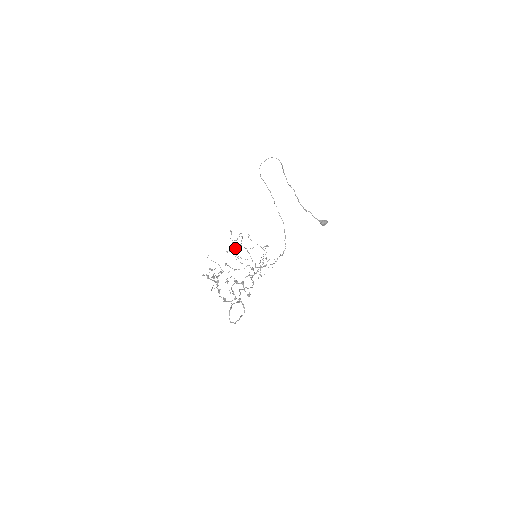
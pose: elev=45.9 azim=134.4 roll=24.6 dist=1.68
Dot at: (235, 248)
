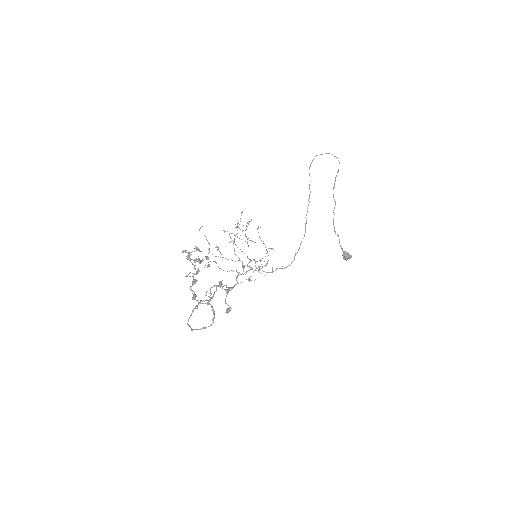
Dot at: (237, 233)
